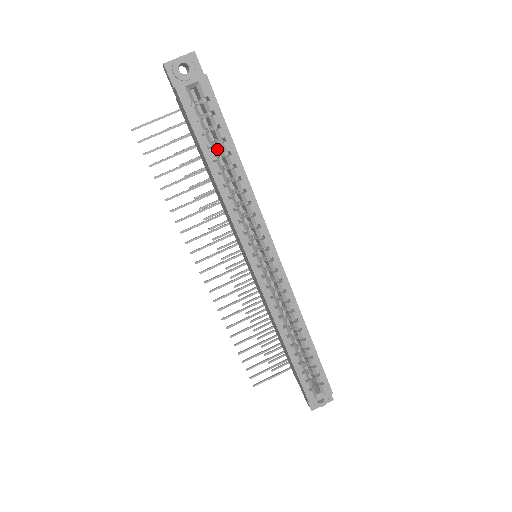
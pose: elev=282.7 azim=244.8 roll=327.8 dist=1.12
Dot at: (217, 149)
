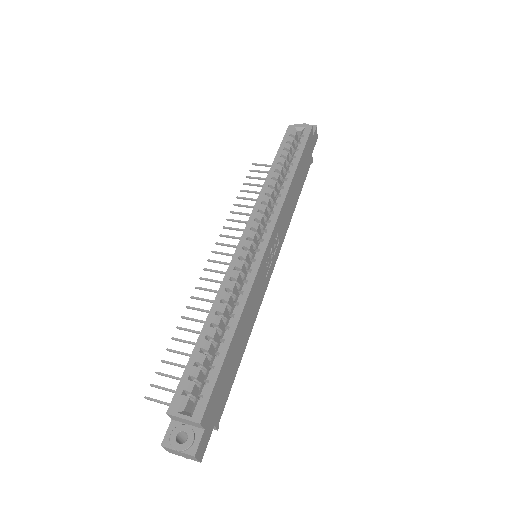
Dot at: occluded
